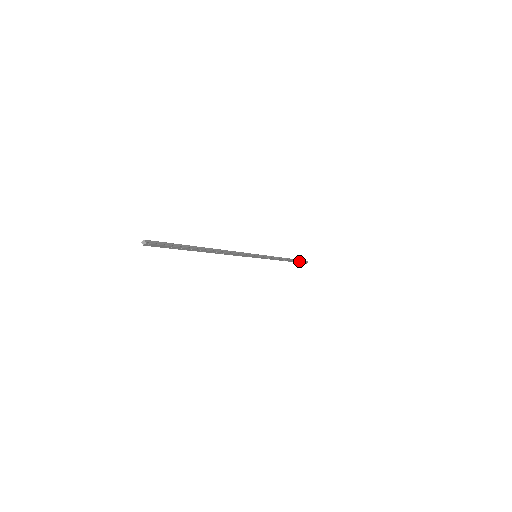
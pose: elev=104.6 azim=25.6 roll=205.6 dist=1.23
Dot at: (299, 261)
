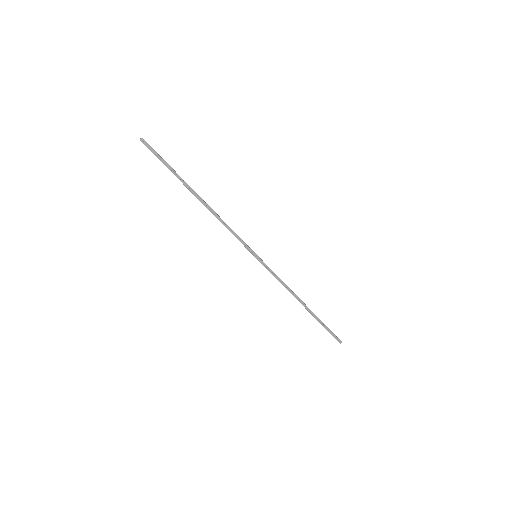
Dot at: (324, 325)
